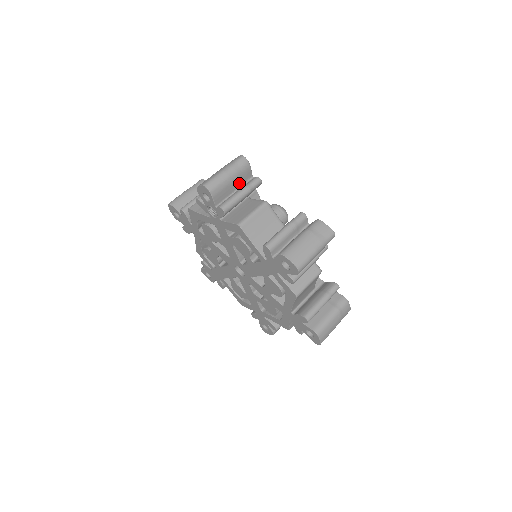
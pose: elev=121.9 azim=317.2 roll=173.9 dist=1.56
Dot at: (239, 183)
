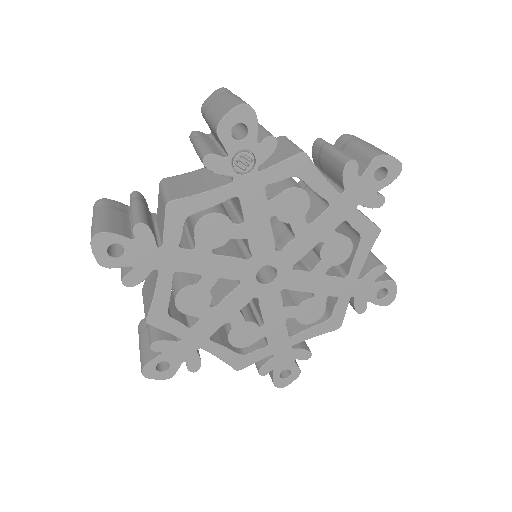
Dot at: occluded
